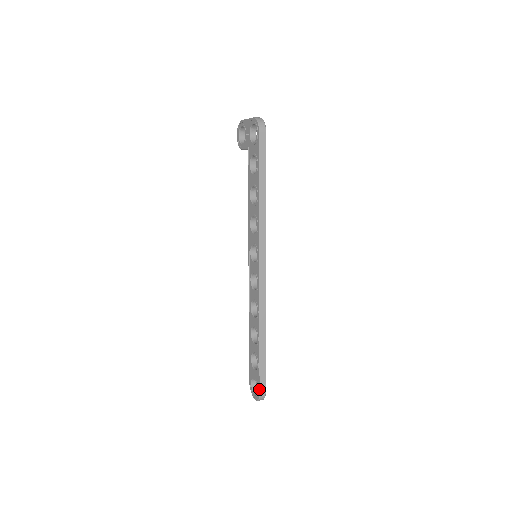
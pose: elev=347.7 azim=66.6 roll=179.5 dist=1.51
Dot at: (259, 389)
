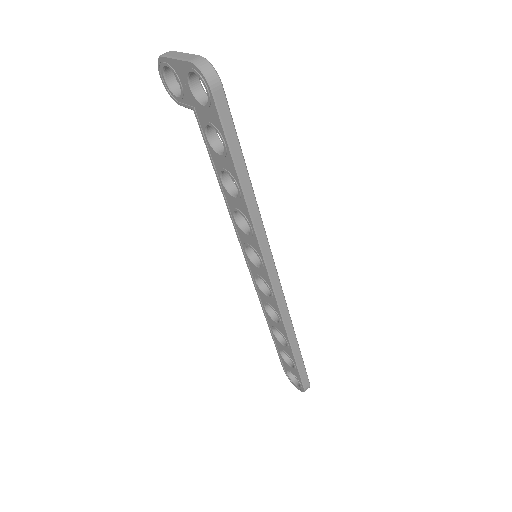
Dot at: (302, 386)
